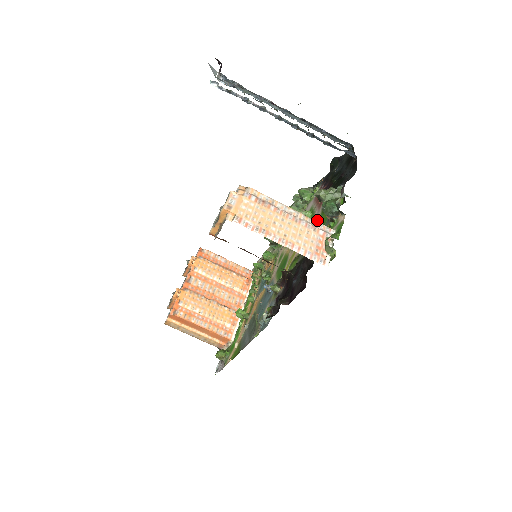
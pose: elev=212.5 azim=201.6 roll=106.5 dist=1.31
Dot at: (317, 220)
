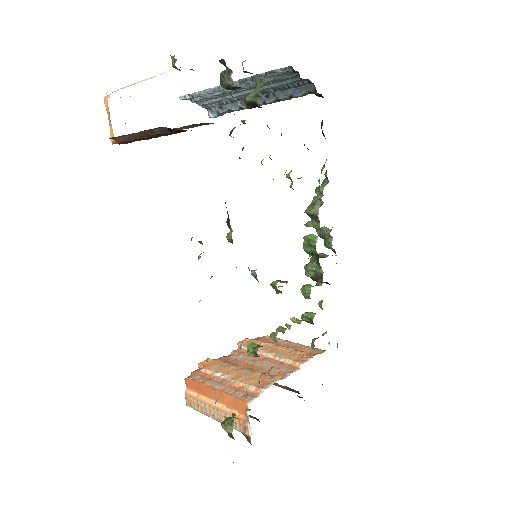
Dot at: occluded
